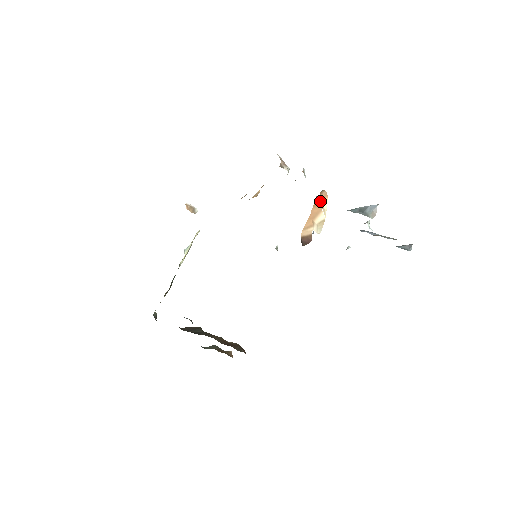
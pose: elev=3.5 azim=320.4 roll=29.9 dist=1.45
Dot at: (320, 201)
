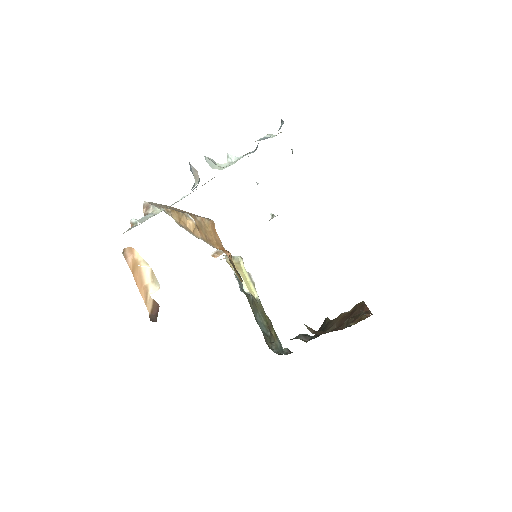
Dot at: (133, 261)
